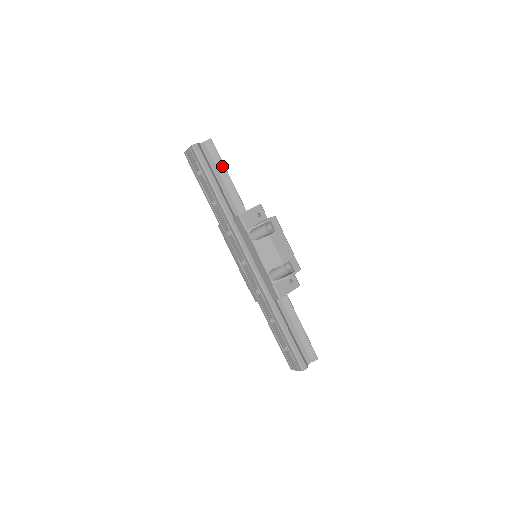
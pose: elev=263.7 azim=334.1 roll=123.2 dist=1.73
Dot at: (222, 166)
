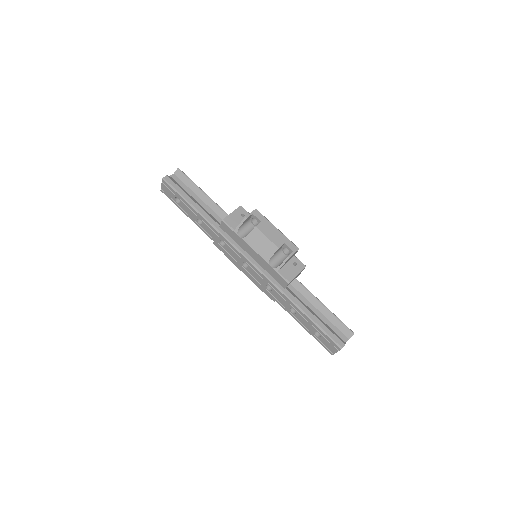
Dot at: (196, 187)
